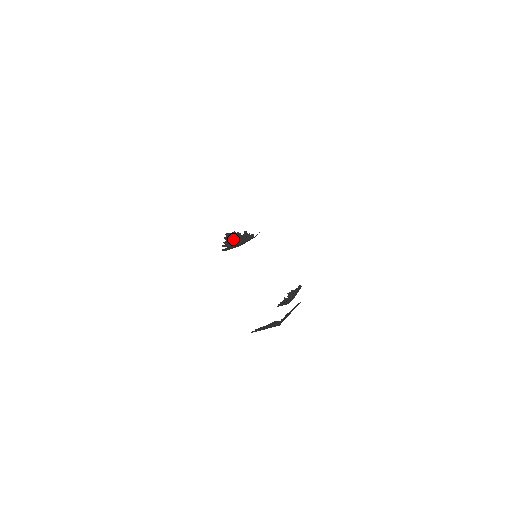
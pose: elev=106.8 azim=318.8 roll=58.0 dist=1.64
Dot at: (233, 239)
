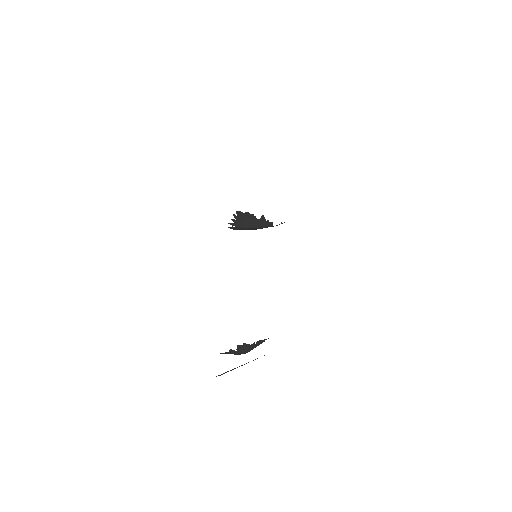
Dot at: (245, 220)
